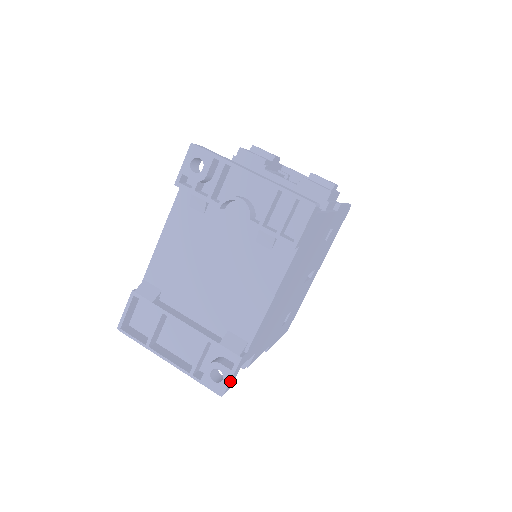
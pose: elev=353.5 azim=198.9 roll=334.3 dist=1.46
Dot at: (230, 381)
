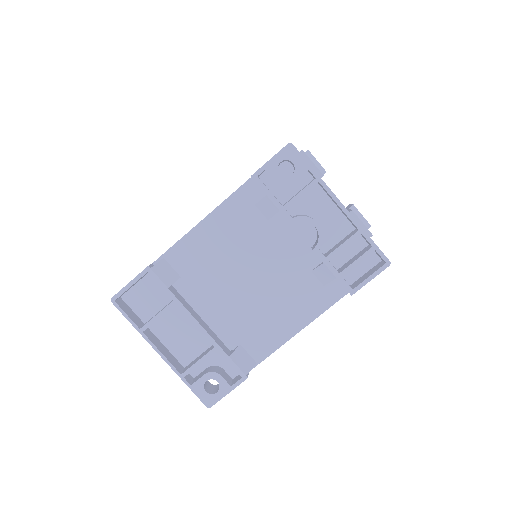
Dot at: (224, 396)
